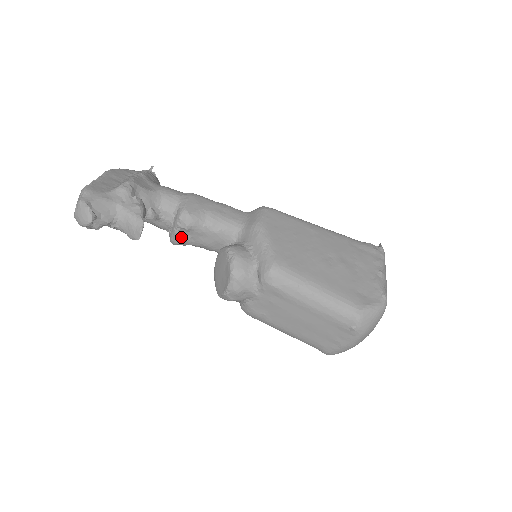
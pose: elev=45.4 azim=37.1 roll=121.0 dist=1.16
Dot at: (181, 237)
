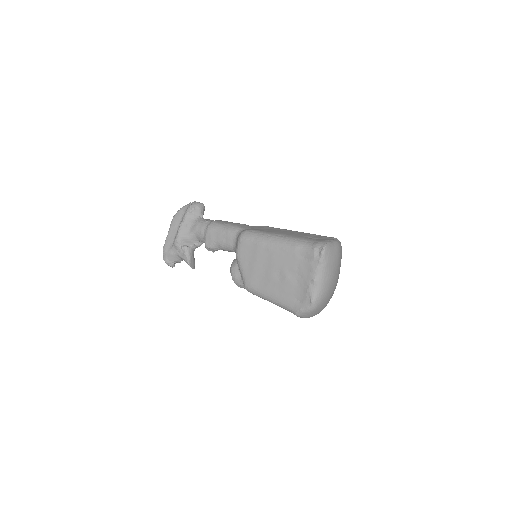
Dot at: occluded
